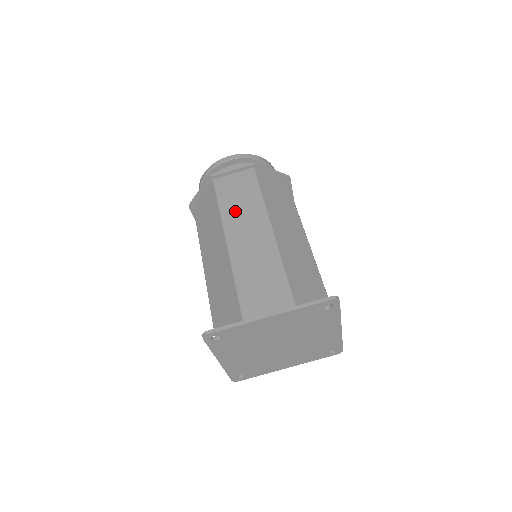
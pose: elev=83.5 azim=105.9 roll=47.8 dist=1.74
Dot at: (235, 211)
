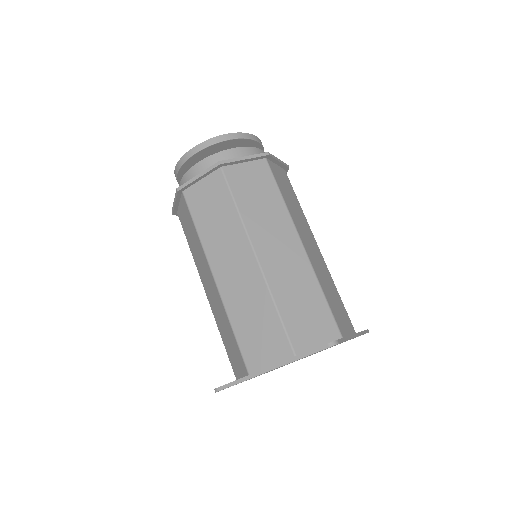
Dot at: (213, 235)
